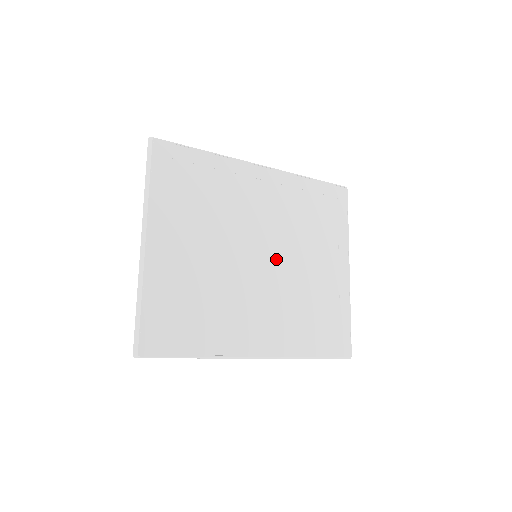
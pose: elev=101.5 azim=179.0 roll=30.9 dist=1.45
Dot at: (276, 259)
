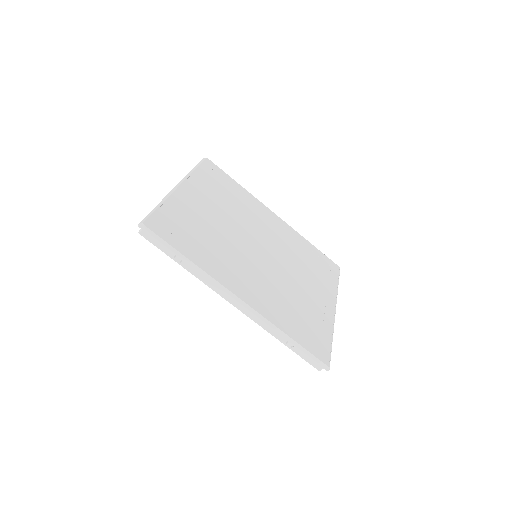
Dot at: (273, 260)
